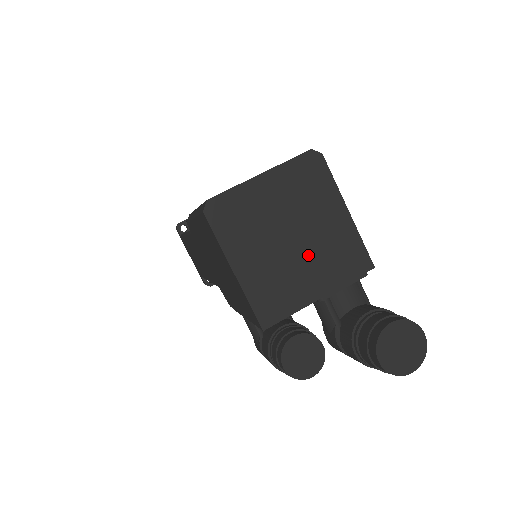
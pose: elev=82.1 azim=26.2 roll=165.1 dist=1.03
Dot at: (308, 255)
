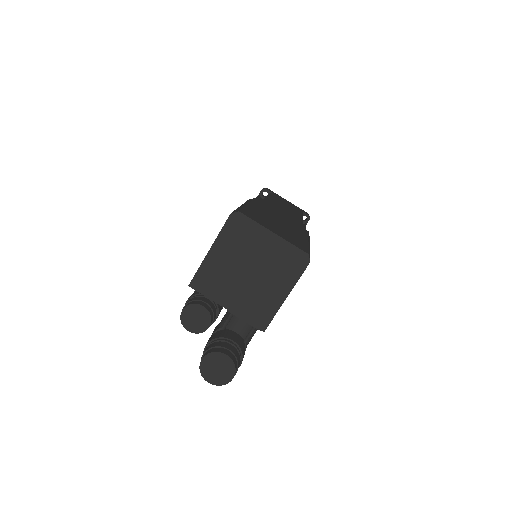
Dot at: (246, 288)
